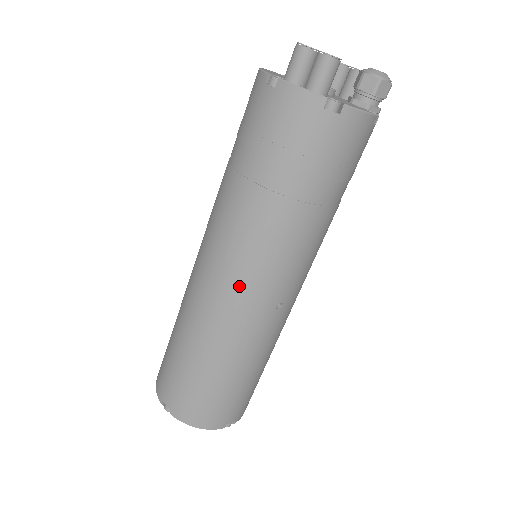
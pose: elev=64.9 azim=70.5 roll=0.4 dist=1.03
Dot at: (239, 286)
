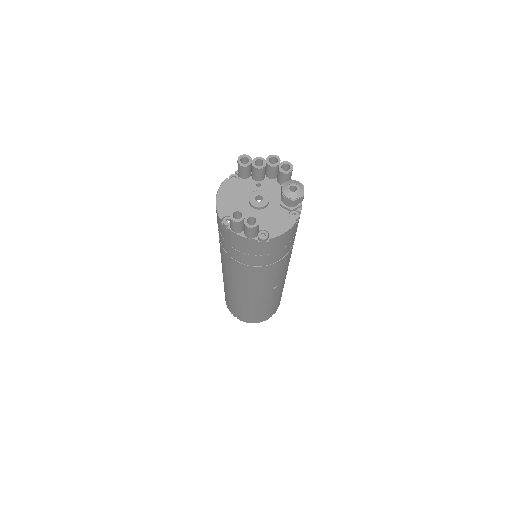
Dot at: (248, 290)
